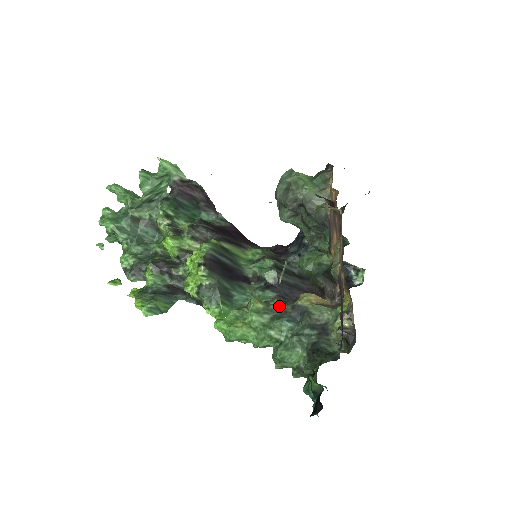
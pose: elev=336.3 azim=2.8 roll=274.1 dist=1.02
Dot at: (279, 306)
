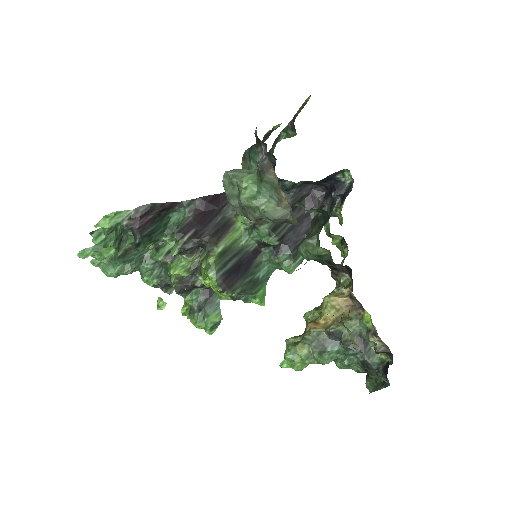
Dot at: (318, 340)
